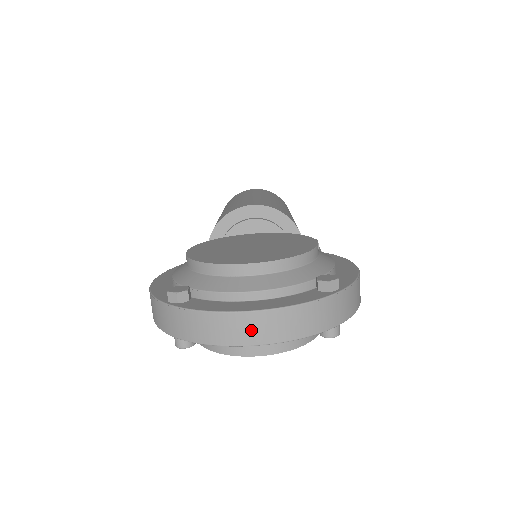
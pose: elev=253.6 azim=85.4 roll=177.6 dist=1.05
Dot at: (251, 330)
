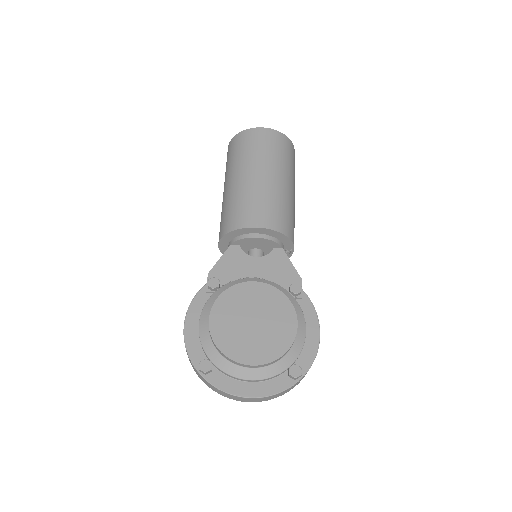
Dot at: (246, 400)
